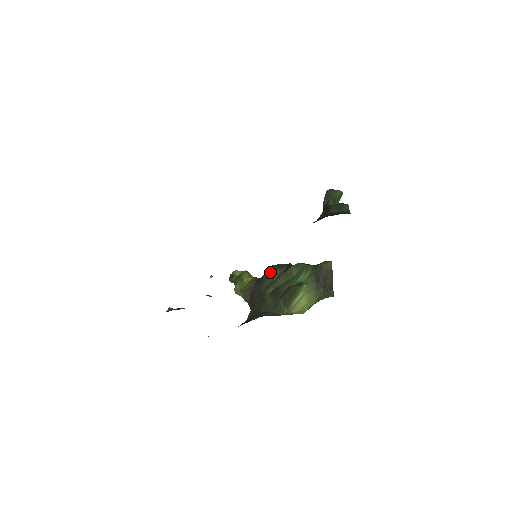
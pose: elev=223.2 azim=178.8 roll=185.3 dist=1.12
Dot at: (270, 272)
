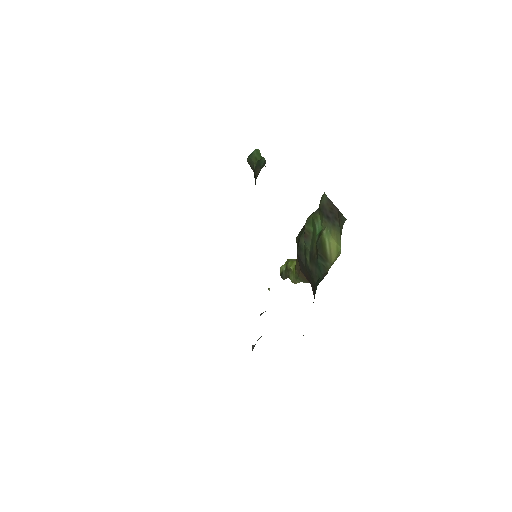
Dot at: (298, 246)
